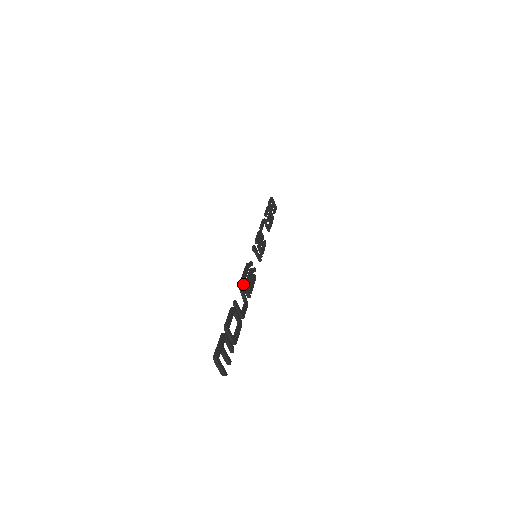
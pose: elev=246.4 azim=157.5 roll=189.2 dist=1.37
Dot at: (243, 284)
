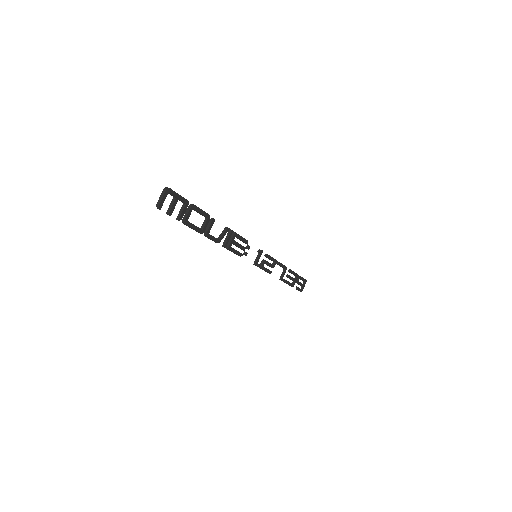
Dot at: (230, 232)
